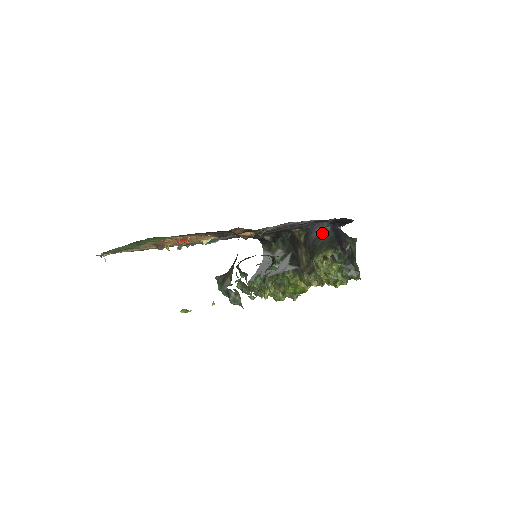
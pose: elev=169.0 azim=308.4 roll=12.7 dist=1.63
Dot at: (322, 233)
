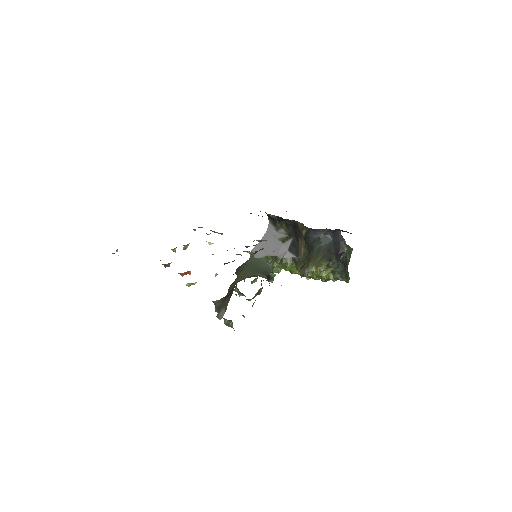
Dot at: (322, 237)
